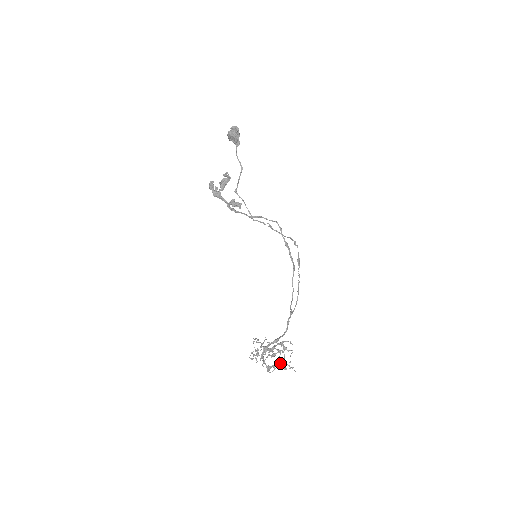
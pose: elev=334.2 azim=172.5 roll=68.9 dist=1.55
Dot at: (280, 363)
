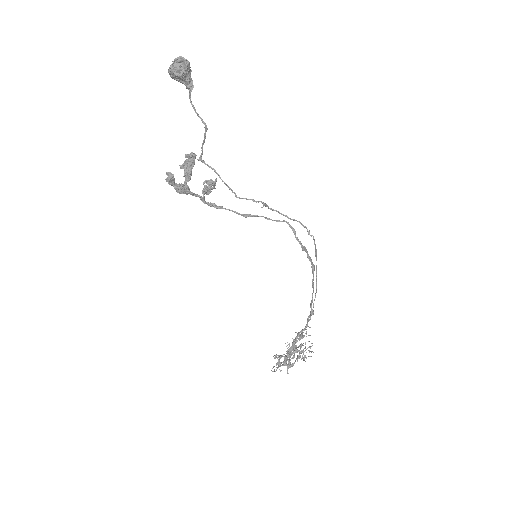
Dot at: occluded
